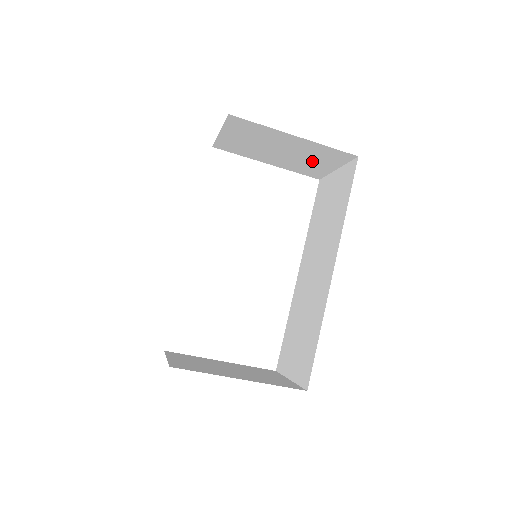
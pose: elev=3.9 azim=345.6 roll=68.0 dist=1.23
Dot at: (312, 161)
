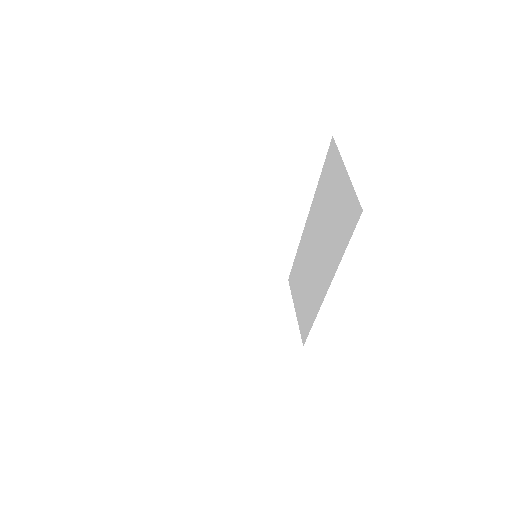
Dot at: occluded
